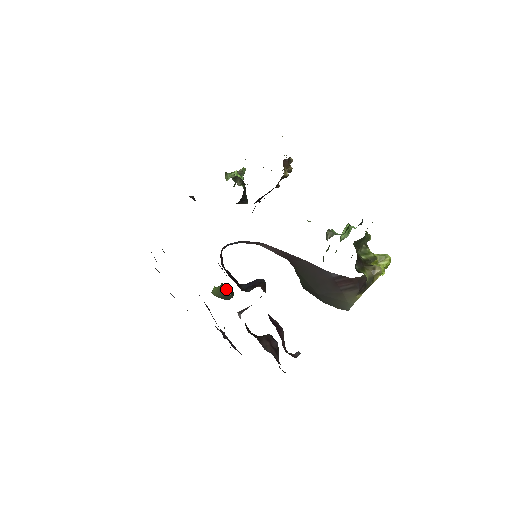
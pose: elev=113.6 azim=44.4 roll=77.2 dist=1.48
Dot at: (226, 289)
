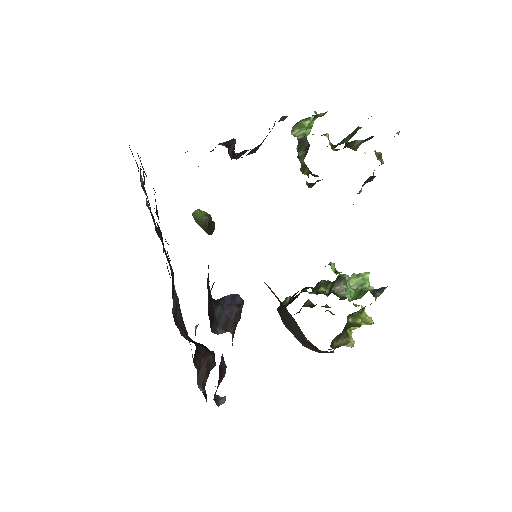
Dot at: (209, 227)
